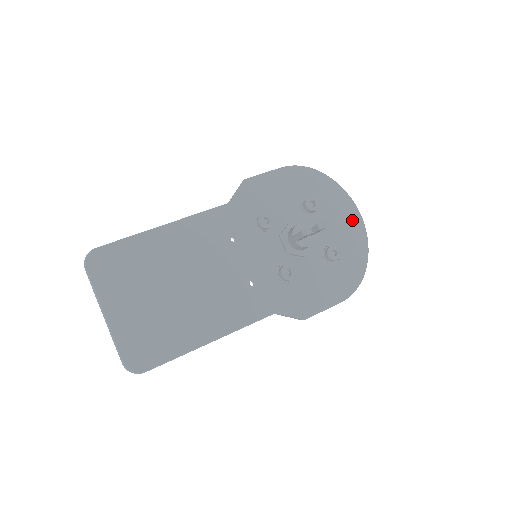
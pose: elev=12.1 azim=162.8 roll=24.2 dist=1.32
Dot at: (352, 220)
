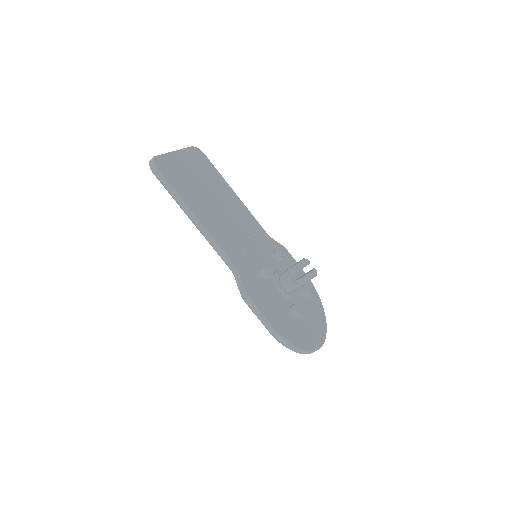
Dot at: (318, 332)
